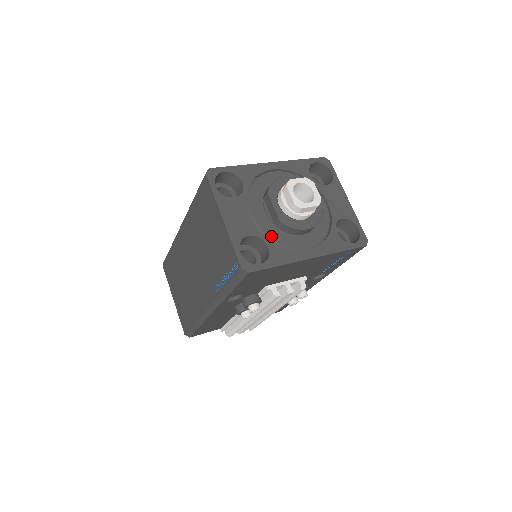
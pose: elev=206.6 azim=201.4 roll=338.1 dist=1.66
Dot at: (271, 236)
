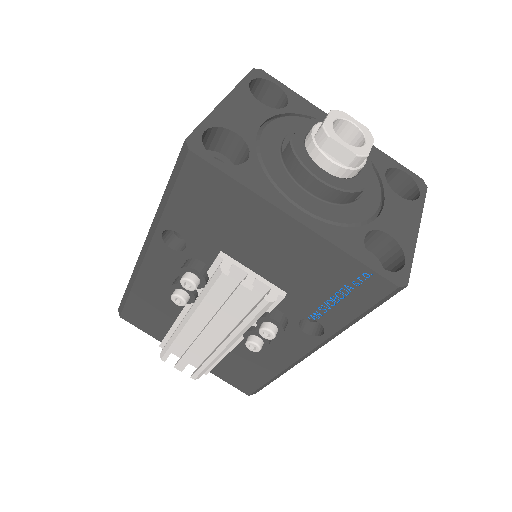
Dot at: (265, 158)
